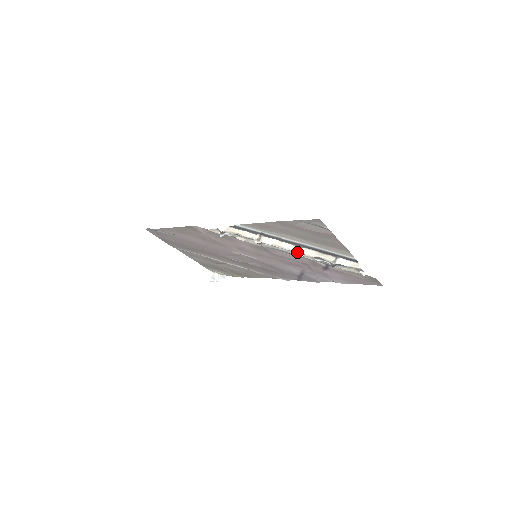
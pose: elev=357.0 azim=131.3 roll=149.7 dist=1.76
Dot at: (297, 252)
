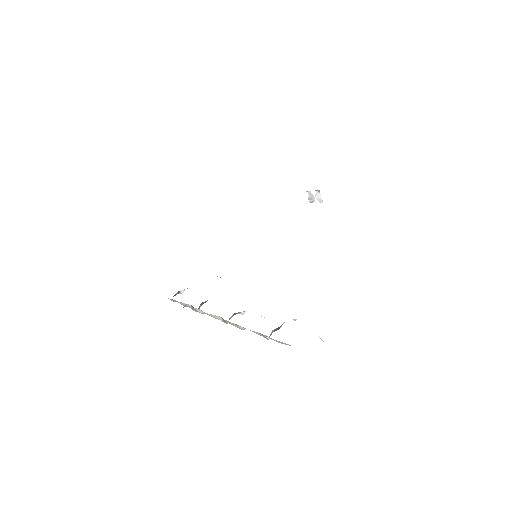
Dot at: (227, 323)
